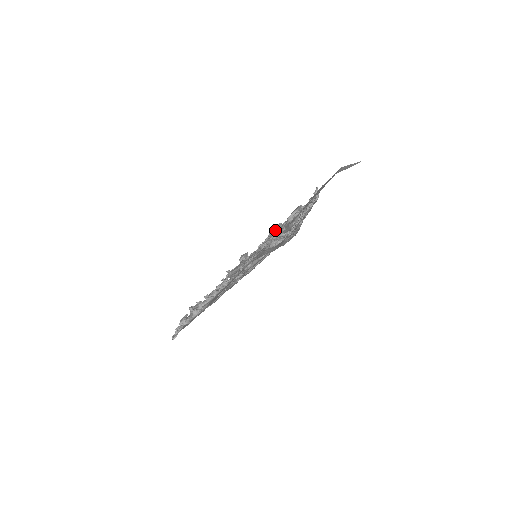
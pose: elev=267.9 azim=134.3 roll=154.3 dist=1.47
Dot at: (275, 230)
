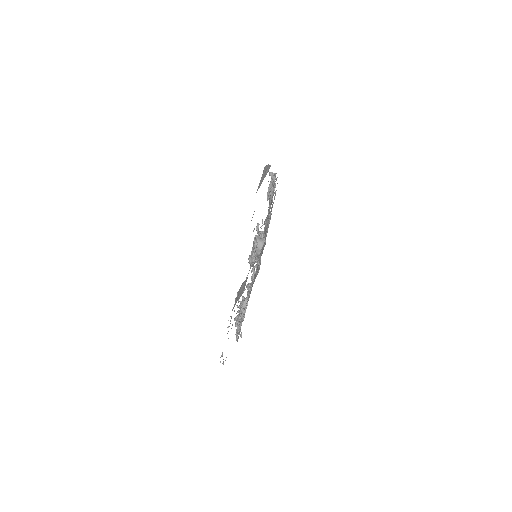
Dot at: occluded
